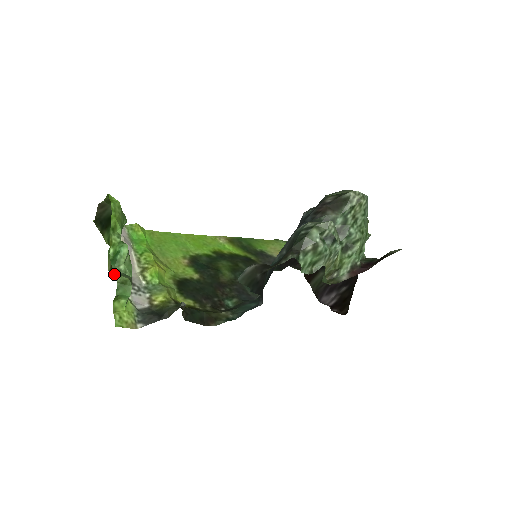
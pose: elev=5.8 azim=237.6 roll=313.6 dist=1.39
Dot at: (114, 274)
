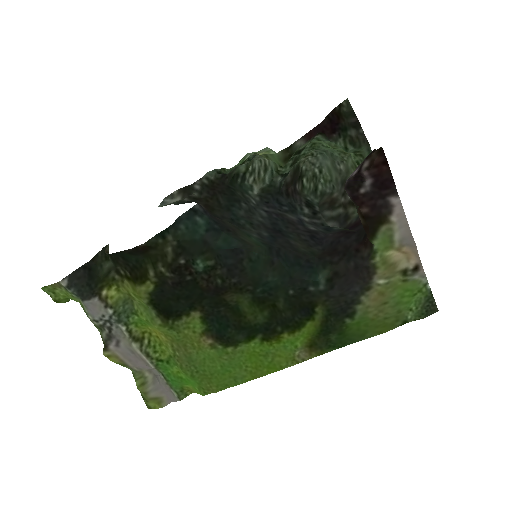
Dot at: occluded
